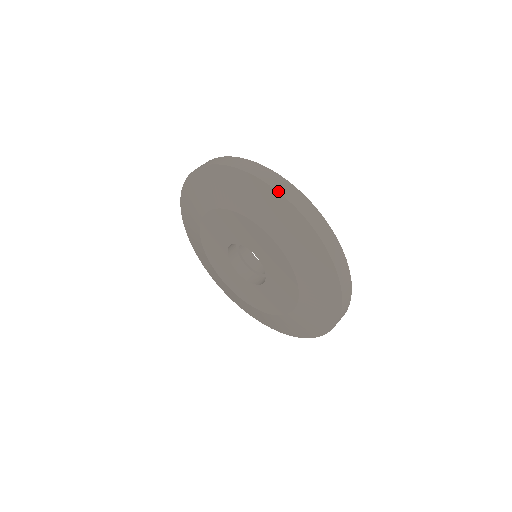
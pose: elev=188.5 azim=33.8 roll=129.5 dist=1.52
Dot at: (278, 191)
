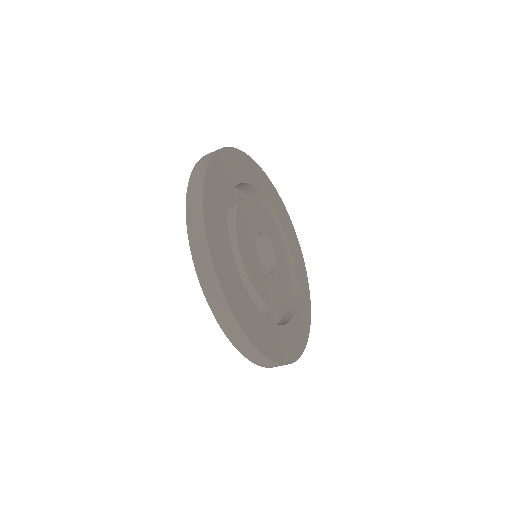
Dot at: (189, 239)
